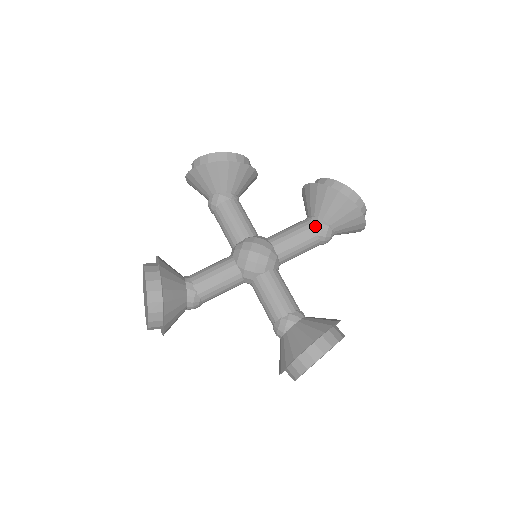
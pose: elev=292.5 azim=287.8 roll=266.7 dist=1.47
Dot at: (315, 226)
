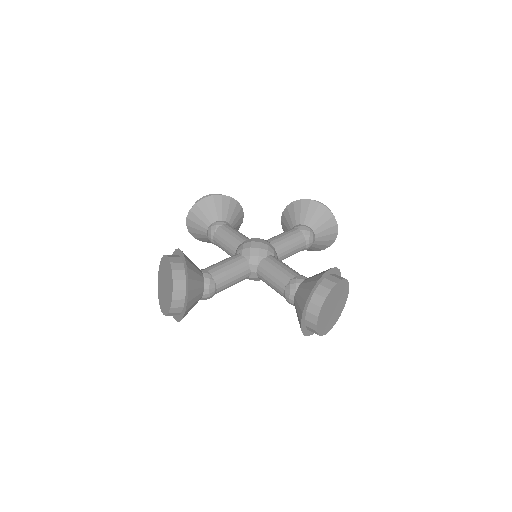
Dot at: (299, 228)
